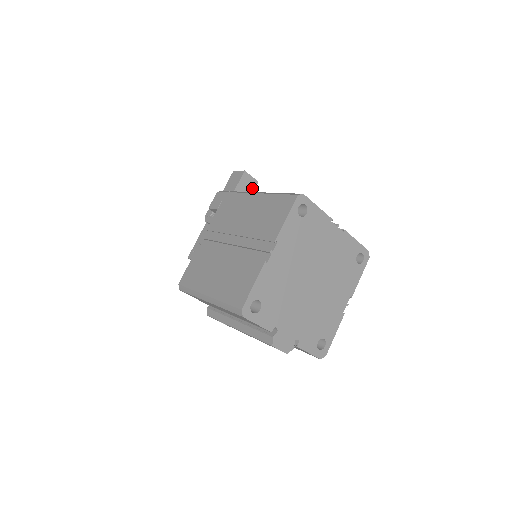
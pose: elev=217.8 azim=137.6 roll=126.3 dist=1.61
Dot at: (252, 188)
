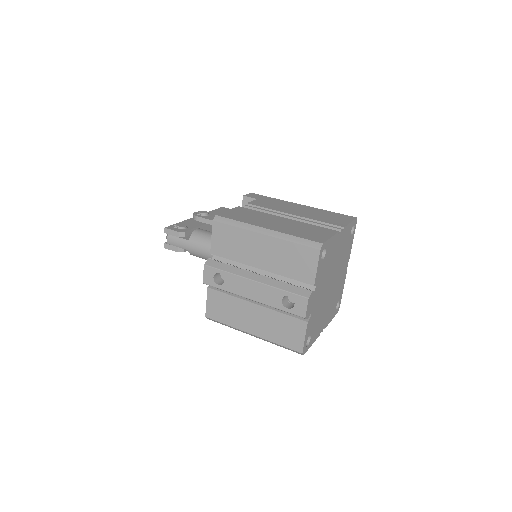
Dot at: occluded
